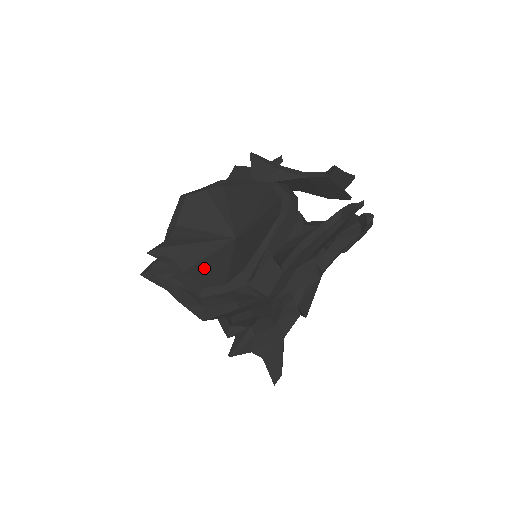
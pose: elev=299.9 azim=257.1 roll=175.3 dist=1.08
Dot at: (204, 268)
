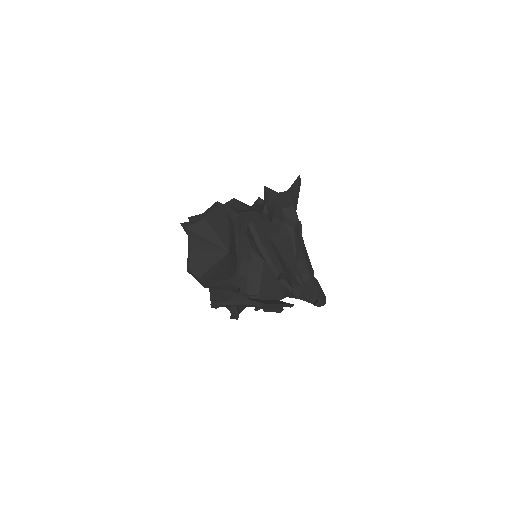
Dot at: (199, 257)
